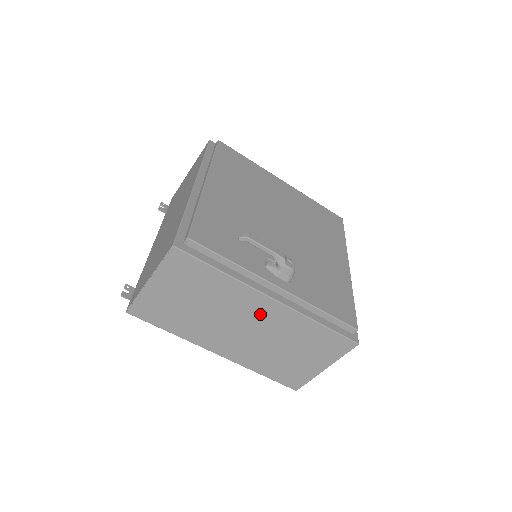
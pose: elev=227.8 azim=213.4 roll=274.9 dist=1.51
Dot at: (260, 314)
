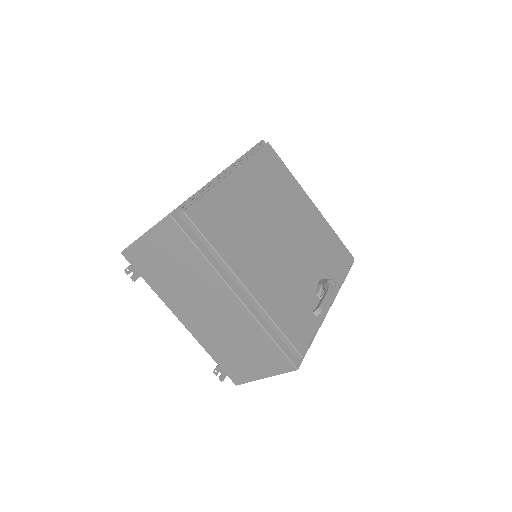
Dot at: occluded
